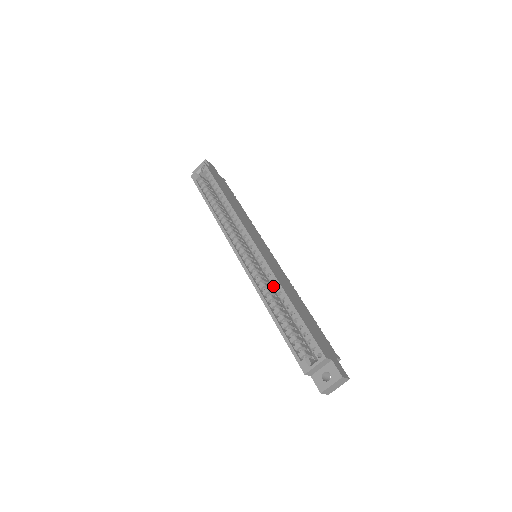
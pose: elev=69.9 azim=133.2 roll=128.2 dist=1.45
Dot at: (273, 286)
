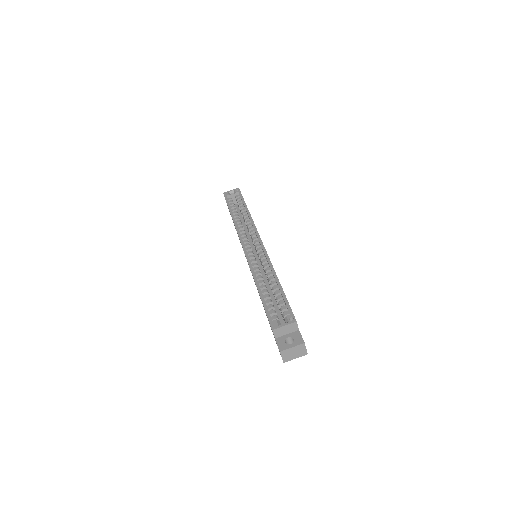
Dot at: (266, 270)
